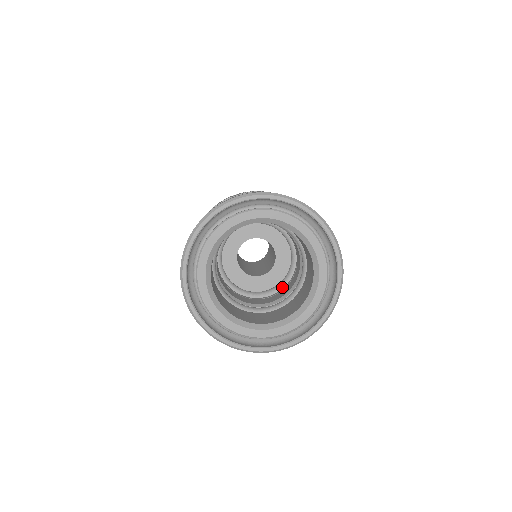
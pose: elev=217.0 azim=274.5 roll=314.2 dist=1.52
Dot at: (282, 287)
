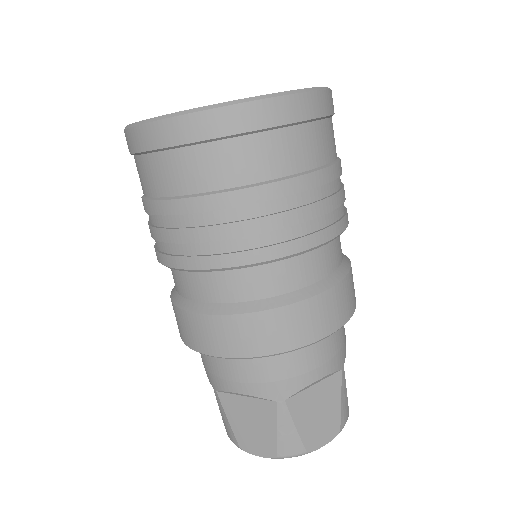
Dot at: occluded
